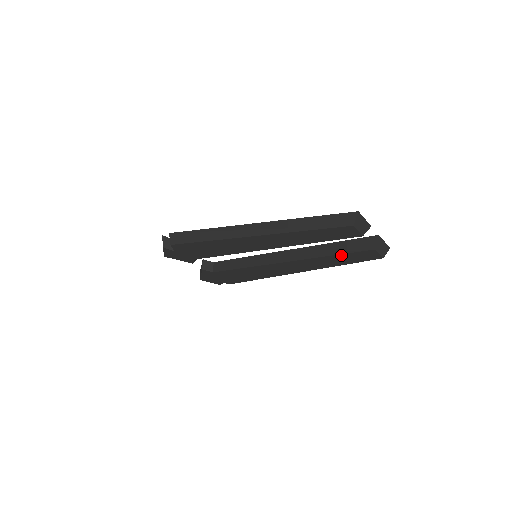
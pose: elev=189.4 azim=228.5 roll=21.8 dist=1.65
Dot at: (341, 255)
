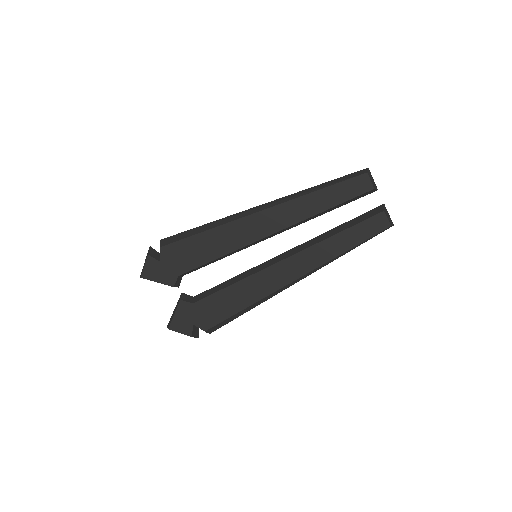
Dot at: (350, 229)
